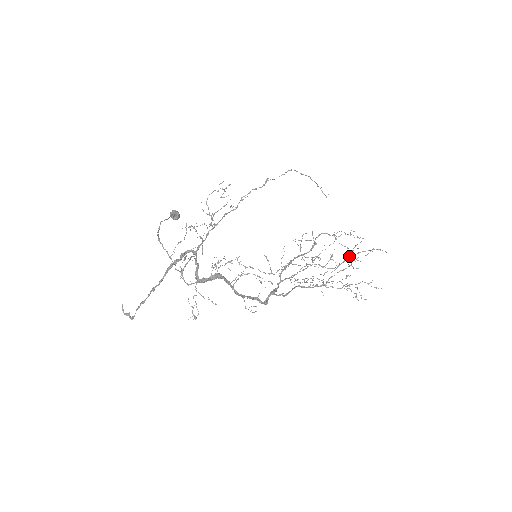
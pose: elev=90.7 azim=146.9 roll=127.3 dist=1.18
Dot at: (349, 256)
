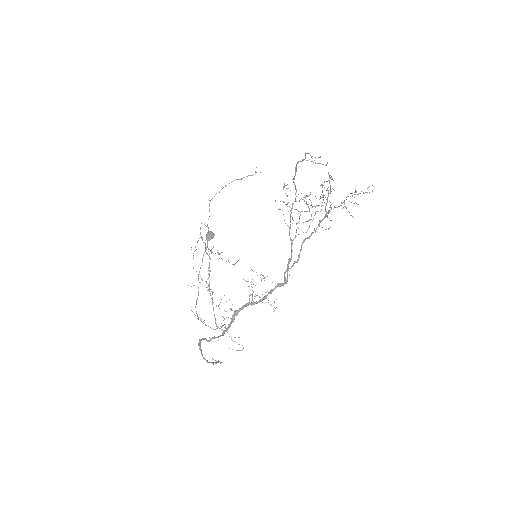
Dot at: (311, 205)
